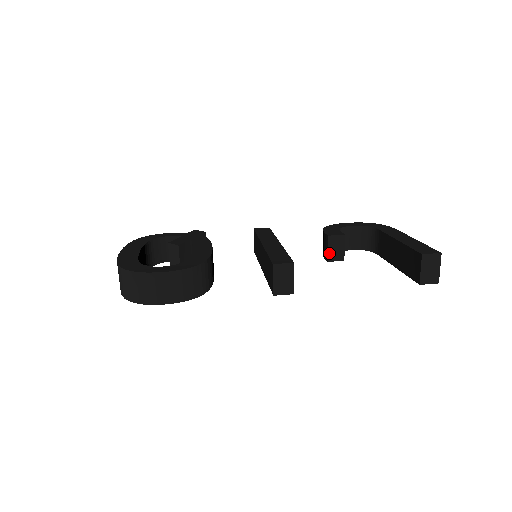
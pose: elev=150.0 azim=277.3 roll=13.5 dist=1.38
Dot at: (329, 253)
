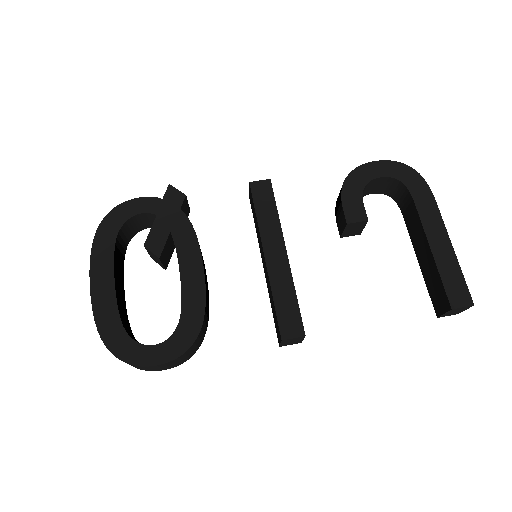
Dot at: (344, 233)
